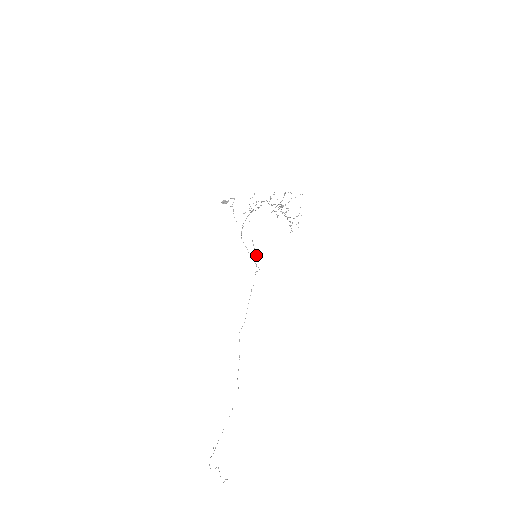
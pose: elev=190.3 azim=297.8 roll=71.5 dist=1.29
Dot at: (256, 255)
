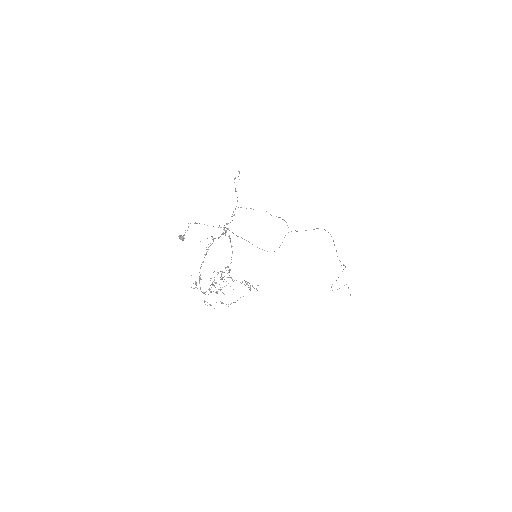
Dot at: occluded
